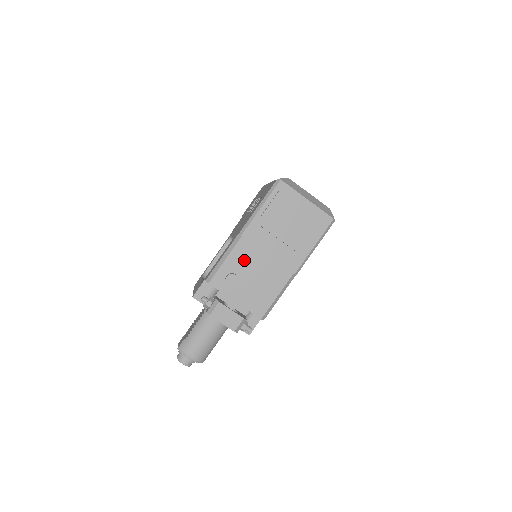
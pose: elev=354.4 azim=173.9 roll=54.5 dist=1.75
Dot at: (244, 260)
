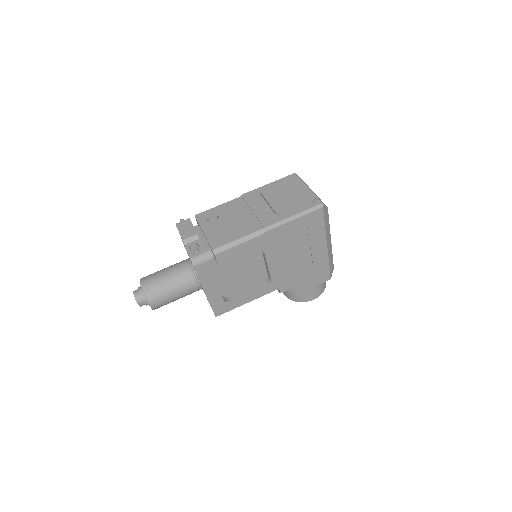
Dot at: (232, 209)
